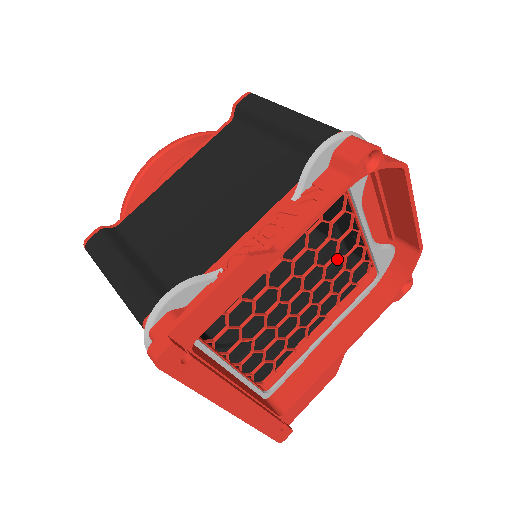
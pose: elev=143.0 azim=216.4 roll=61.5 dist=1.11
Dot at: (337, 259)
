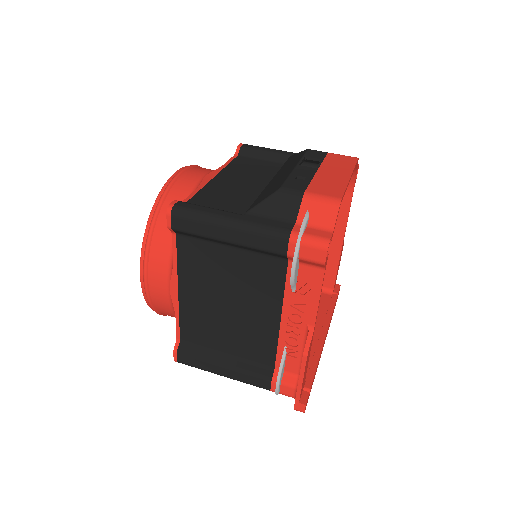
Dot at: occluded
